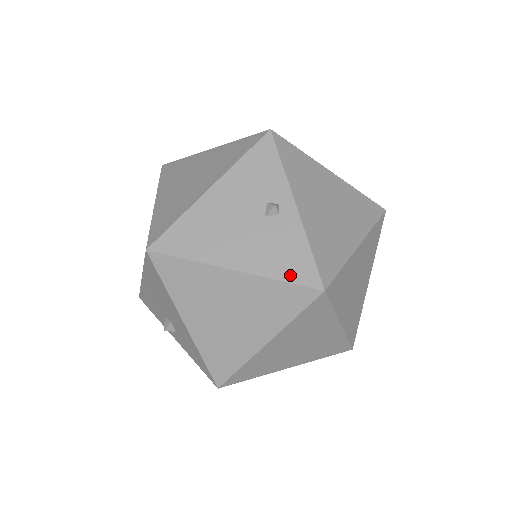
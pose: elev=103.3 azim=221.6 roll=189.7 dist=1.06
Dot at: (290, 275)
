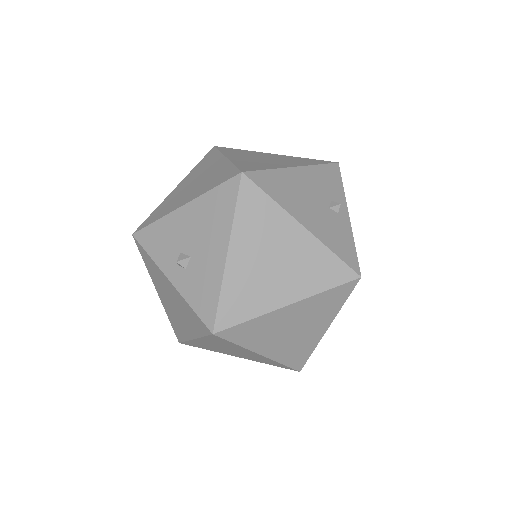
Dot at: (341, 253)
